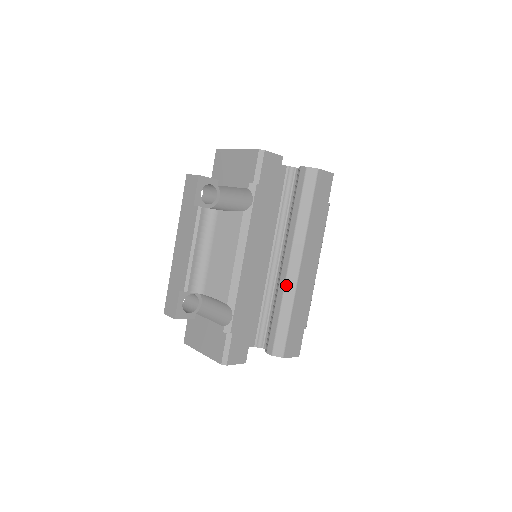
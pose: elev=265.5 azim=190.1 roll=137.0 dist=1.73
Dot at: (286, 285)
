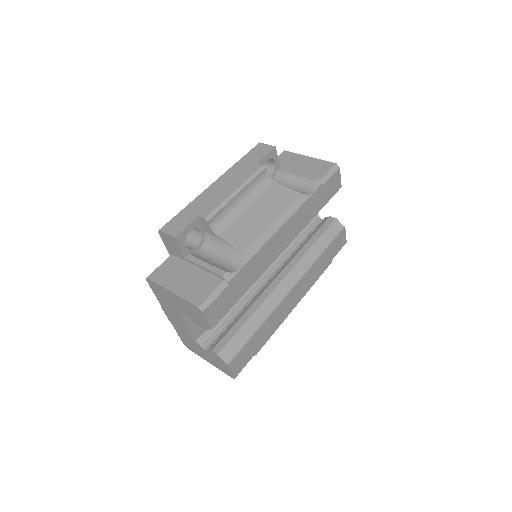
Dot at: (270, 297)
